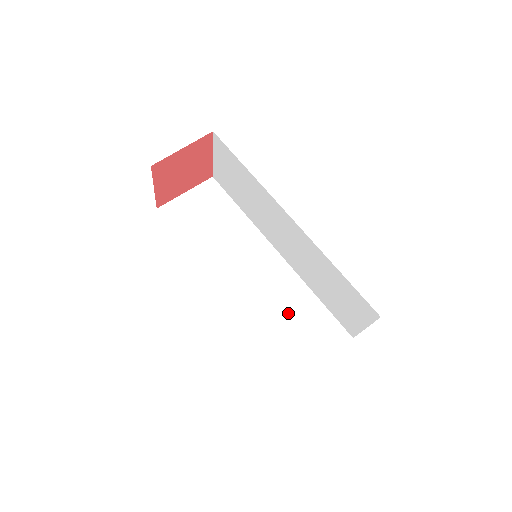
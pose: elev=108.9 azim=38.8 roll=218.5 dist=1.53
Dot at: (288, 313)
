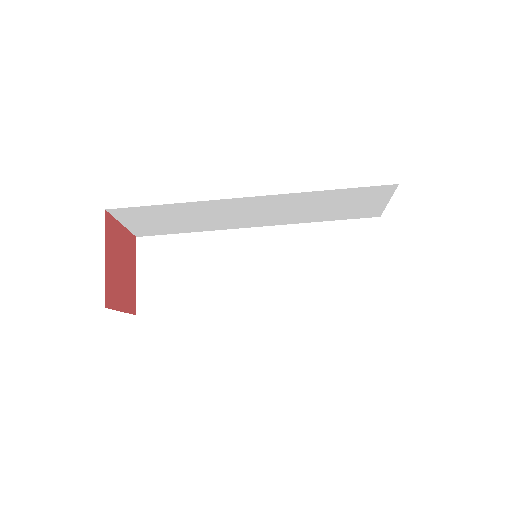
Dot at: (319, 208)
